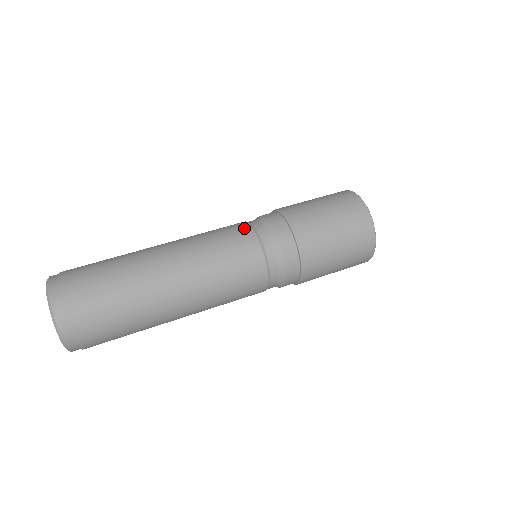
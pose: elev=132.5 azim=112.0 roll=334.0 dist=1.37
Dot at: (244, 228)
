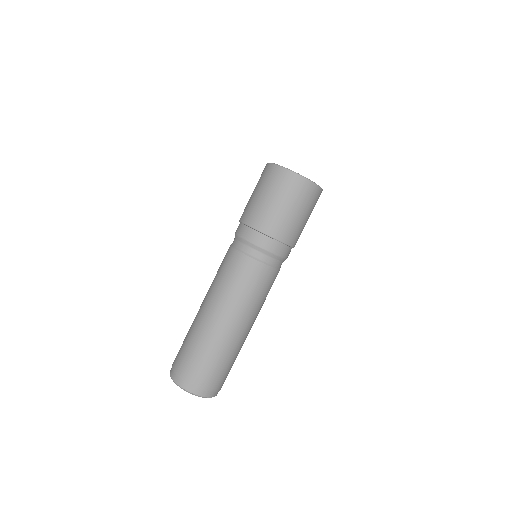
Dot at: (239, 258)
